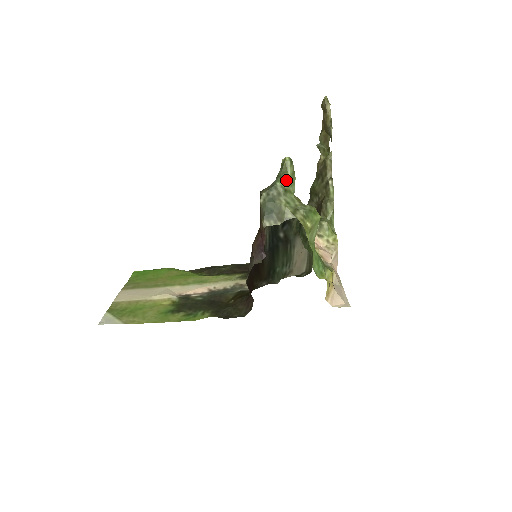
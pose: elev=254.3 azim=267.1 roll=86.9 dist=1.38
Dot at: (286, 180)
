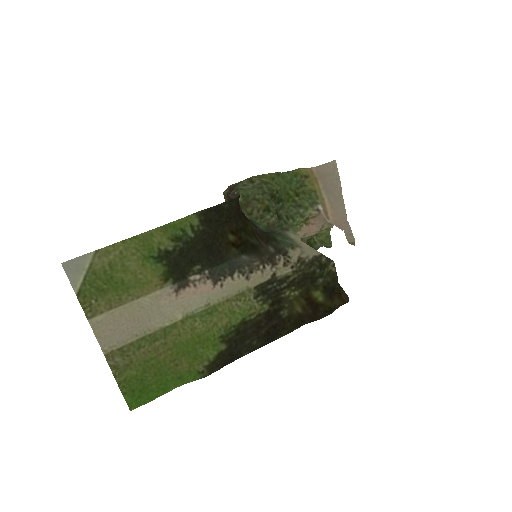
Dot at: (241, 192)
